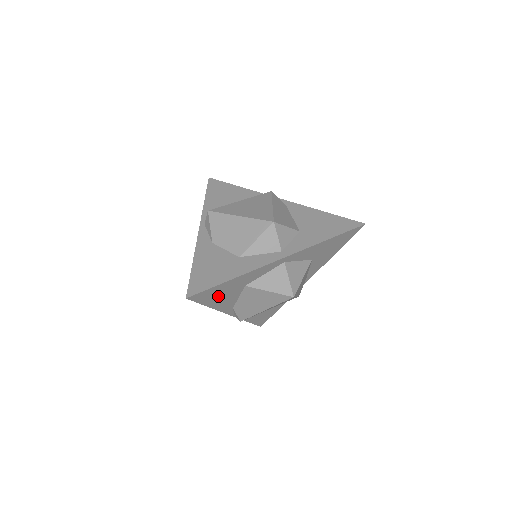
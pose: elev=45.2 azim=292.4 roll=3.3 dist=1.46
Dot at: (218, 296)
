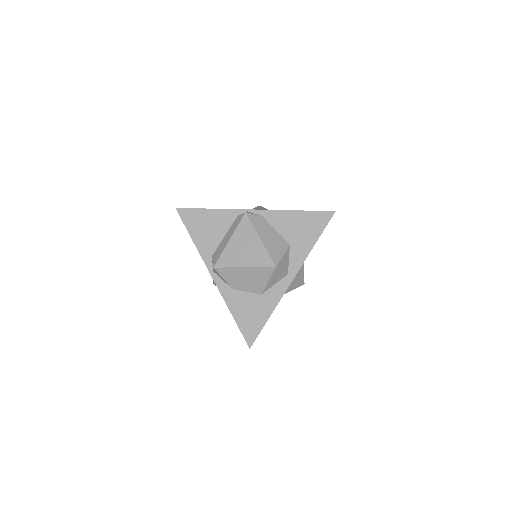
Dot at: occluded
